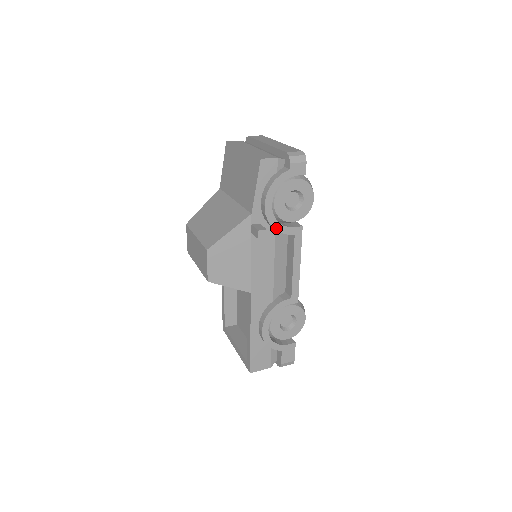
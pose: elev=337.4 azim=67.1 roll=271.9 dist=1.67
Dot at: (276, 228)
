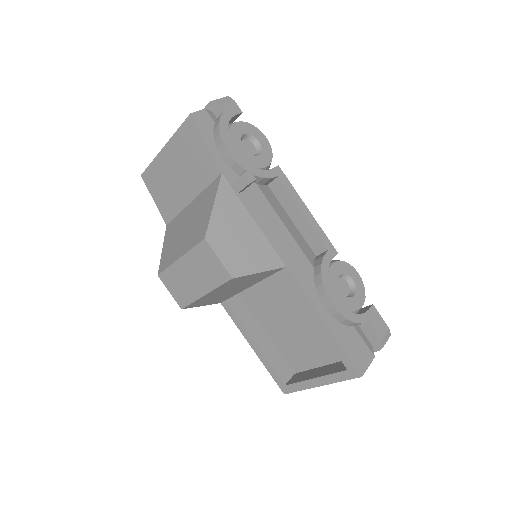
Dot at: (256, 174)
